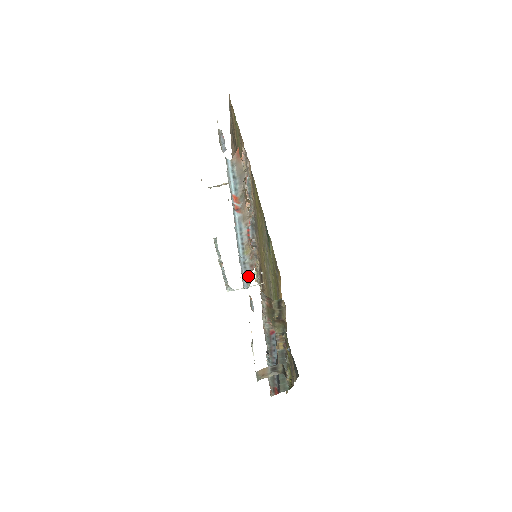
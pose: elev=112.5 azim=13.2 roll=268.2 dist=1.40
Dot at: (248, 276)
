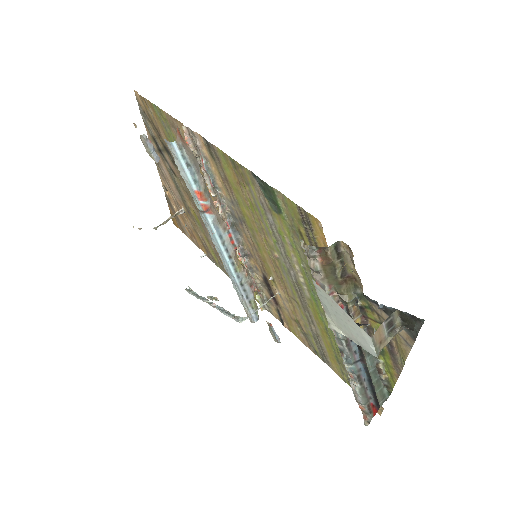
Dot at: (252, 302)
